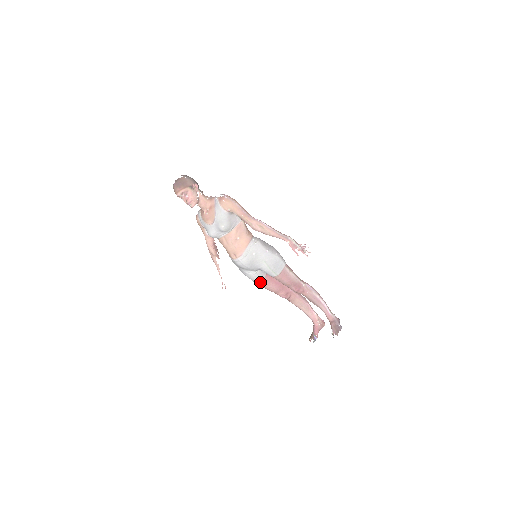
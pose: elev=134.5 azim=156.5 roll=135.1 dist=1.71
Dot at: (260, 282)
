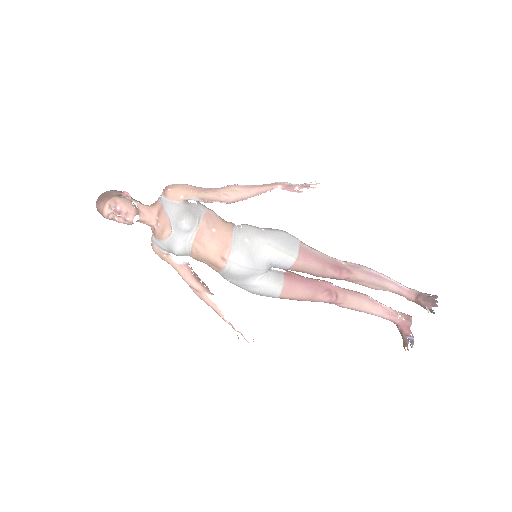
Dot at: (282, 290)
